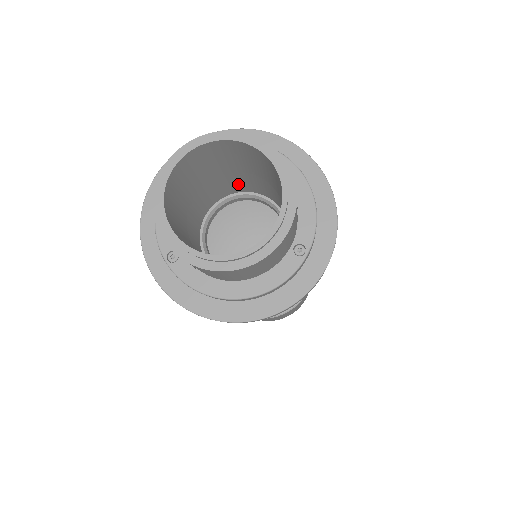
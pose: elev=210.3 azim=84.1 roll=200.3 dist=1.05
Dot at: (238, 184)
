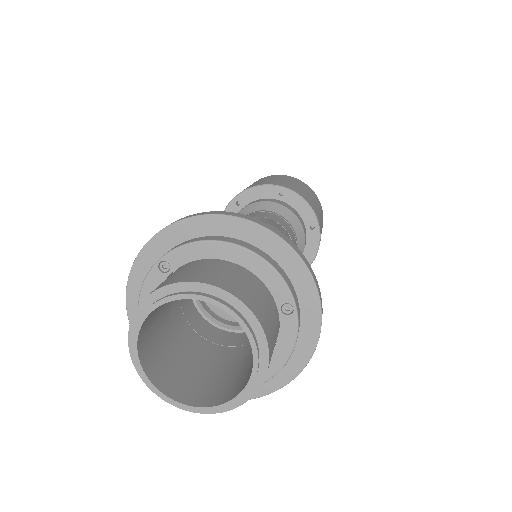
Dot at: occluded
